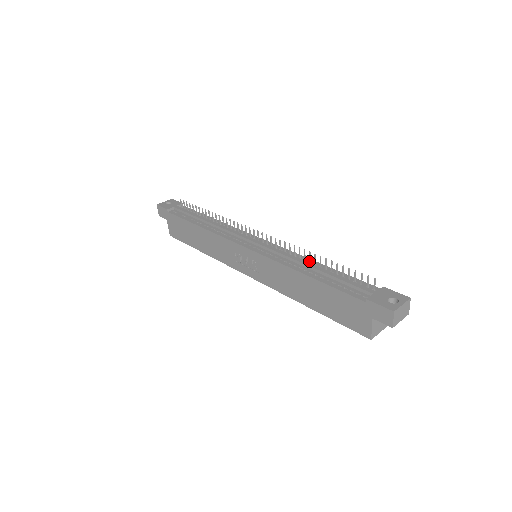
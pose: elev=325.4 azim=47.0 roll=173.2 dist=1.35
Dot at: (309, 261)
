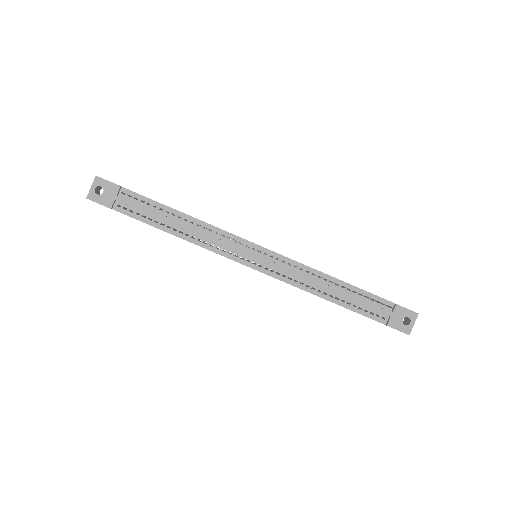
Dot at: (324, 280)
